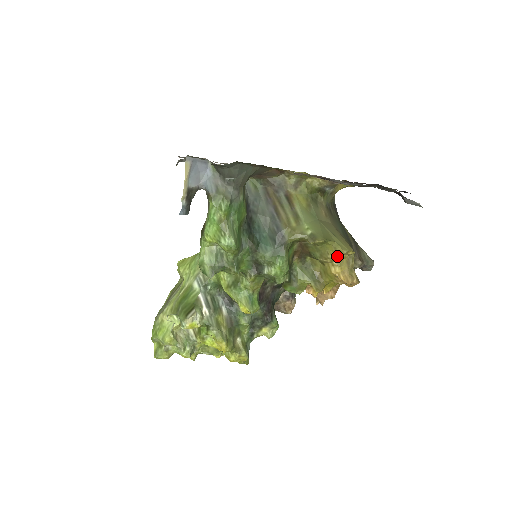
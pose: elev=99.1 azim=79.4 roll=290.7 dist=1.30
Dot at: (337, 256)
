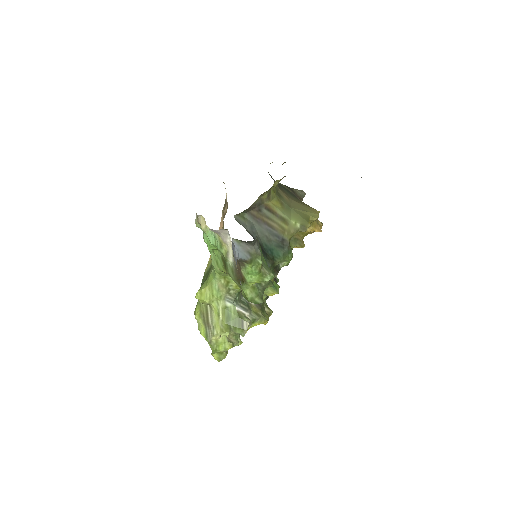
Dot at: (311, 222)
